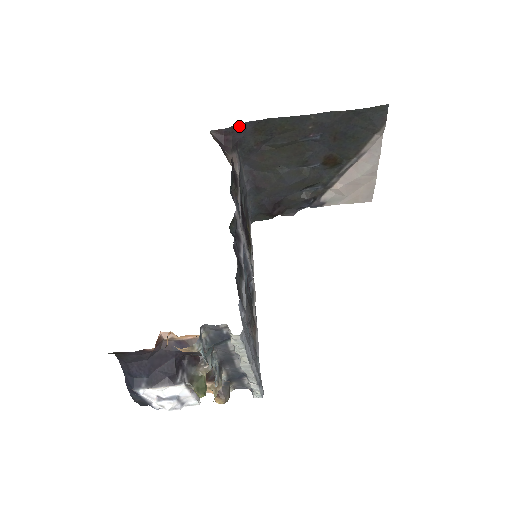
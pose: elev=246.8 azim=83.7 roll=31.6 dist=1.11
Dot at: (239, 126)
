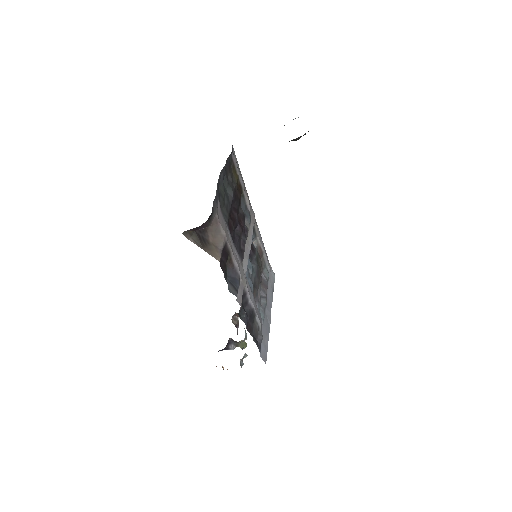
Dot at: occluded
